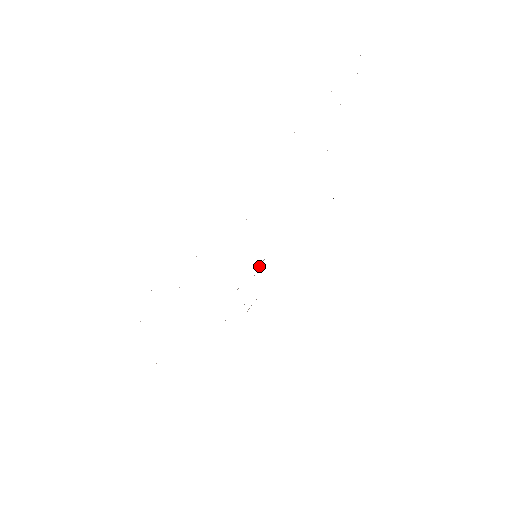
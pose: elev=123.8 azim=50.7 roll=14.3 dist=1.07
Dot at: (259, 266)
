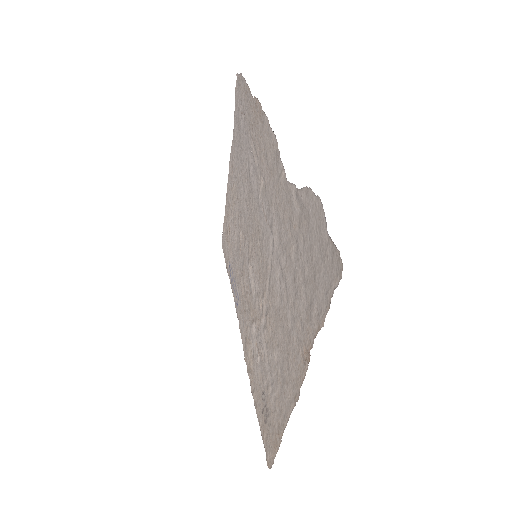
Dot at: (251, 279)
